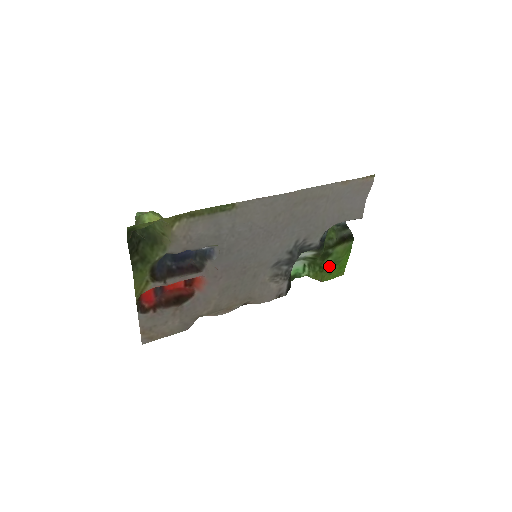
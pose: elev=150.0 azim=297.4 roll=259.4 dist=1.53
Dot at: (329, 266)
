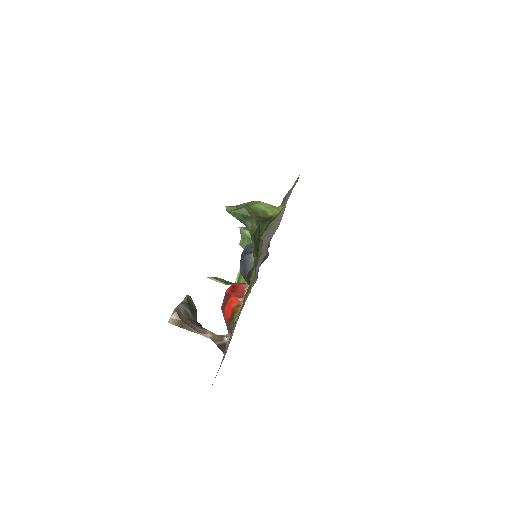
Dot at: occluded
